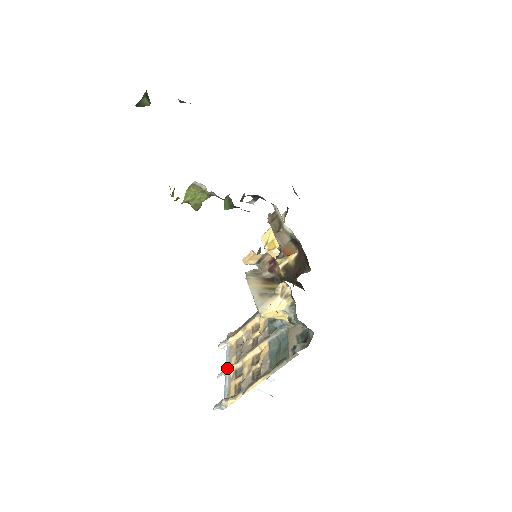
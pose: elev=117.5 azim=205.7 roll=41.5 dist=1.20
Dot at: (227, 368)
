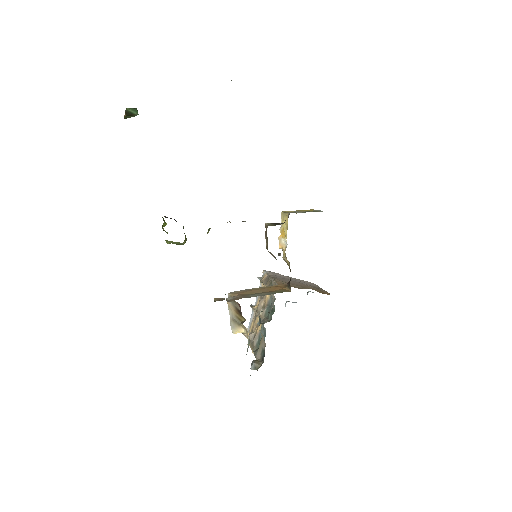
Dot at: (252, 309)
